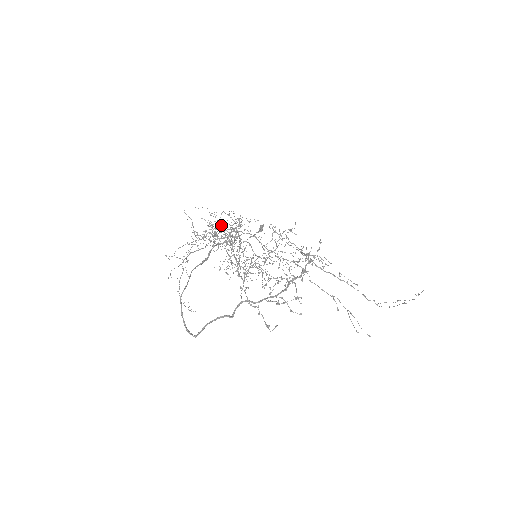
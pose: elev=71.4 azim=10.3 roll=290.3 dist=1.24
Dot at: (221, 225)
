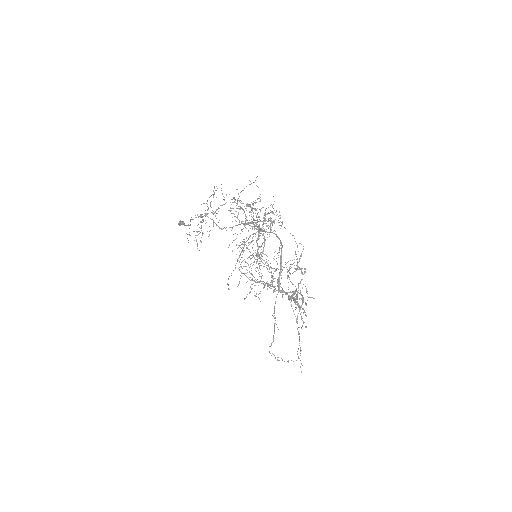
Dot at: occluded
